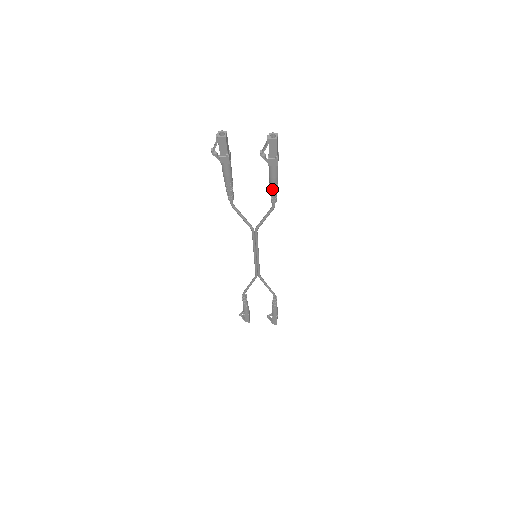
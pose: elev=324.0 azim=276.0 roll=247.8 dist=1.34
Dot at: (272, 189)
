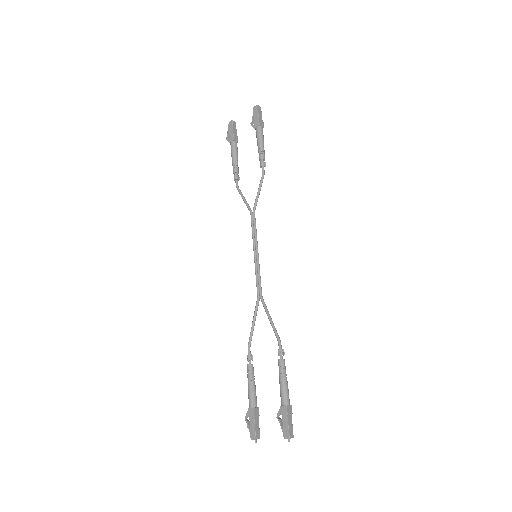
Dot at: (259, 150)
